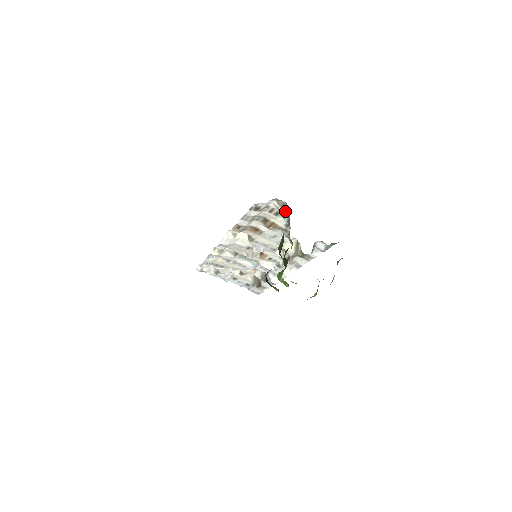
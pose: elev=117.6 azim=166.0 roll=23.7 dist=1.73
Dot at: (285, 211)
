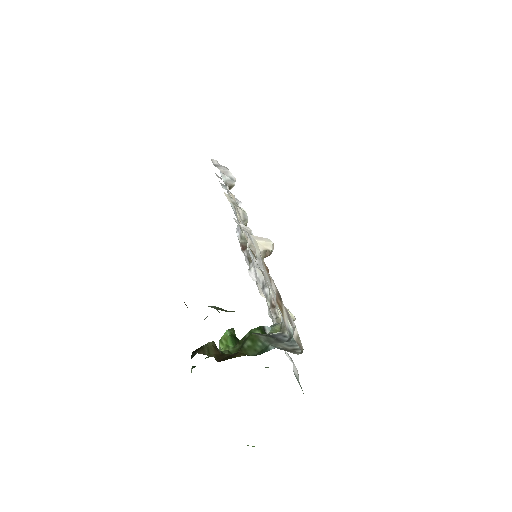
Dot at: occluded
